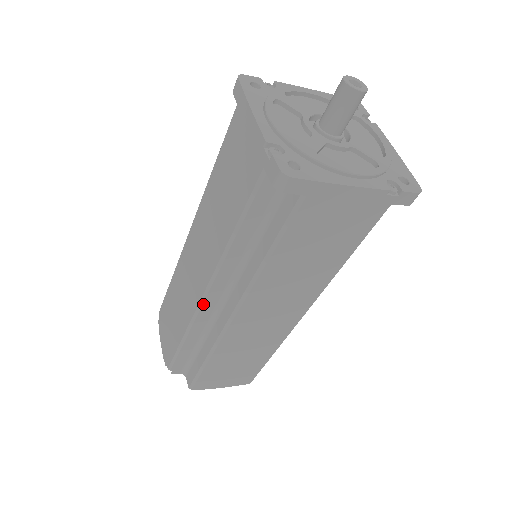
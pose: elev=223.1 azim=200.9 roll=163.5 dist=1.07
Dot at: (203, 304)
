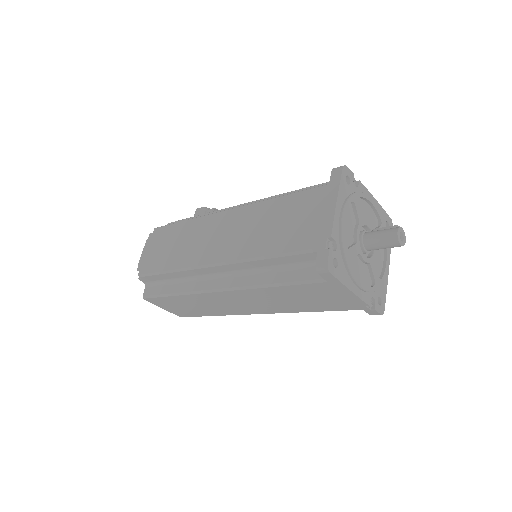
Dot at: (205, 268)
